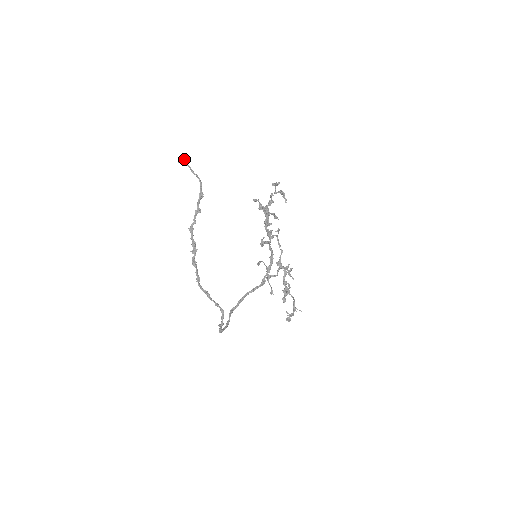
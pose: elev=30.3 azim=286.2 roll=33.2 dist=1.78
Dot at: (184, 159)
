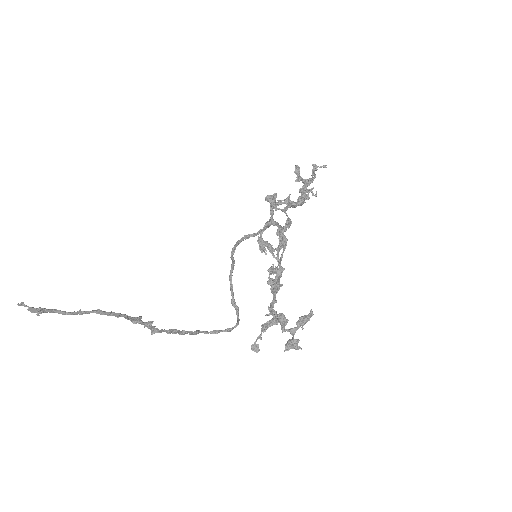
Dot at: (37, 312)
